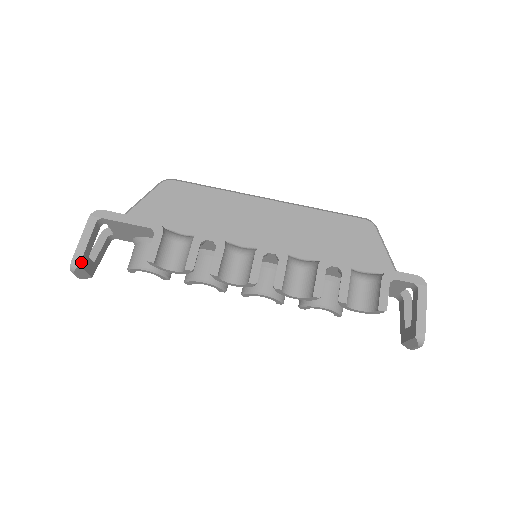
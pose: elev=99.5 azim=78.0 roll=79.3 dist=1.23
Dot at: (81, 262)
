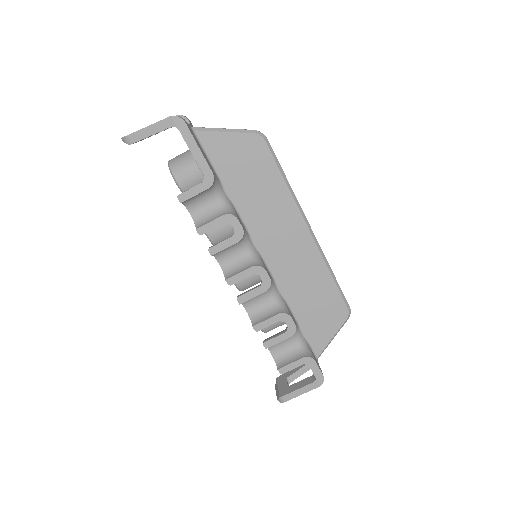
Dot at: (133, 143)
